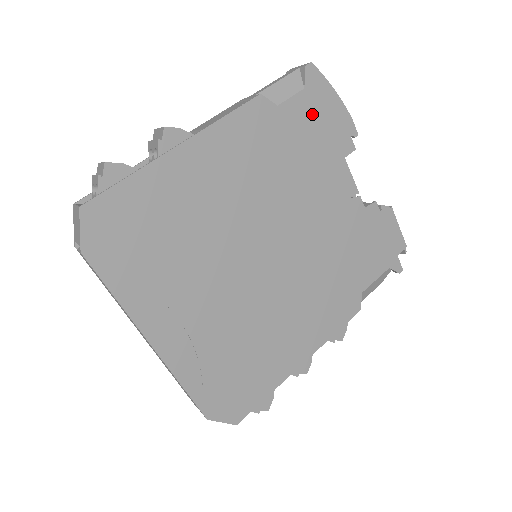
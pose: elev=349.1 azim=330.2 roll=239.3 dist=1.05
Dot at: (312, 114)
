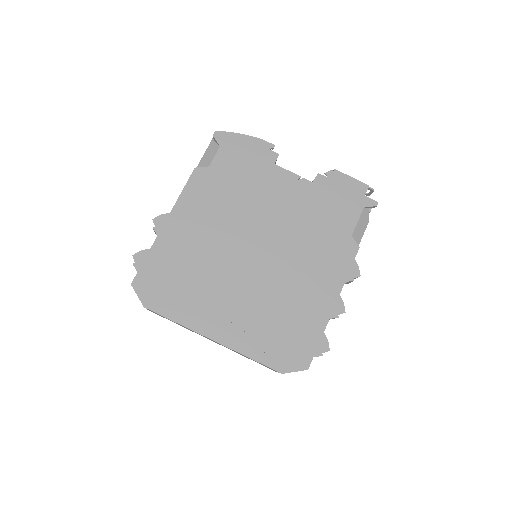
Dot at: (234, 156)
